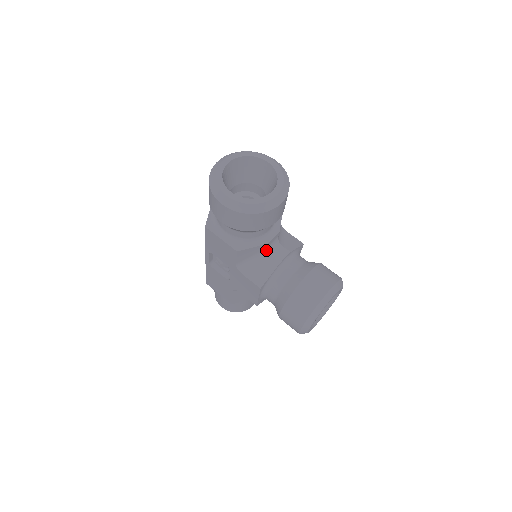
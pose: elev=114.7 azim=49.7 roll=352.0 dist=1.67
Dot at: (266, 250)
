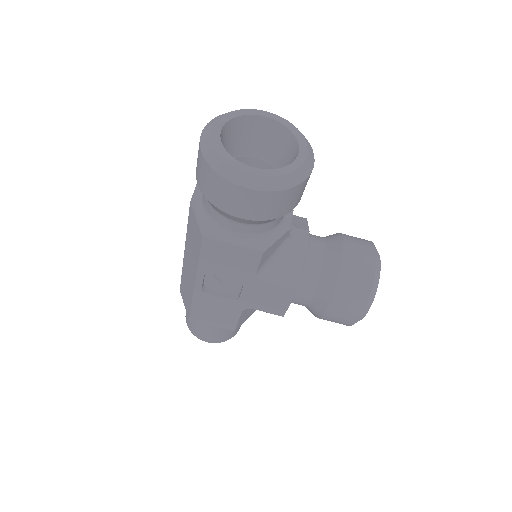
Dot at: (286, 239)
